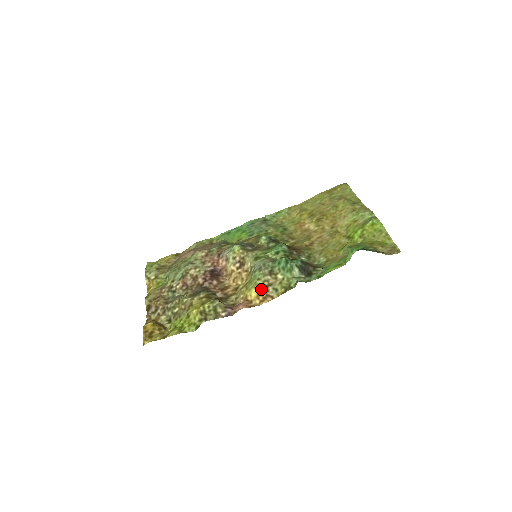
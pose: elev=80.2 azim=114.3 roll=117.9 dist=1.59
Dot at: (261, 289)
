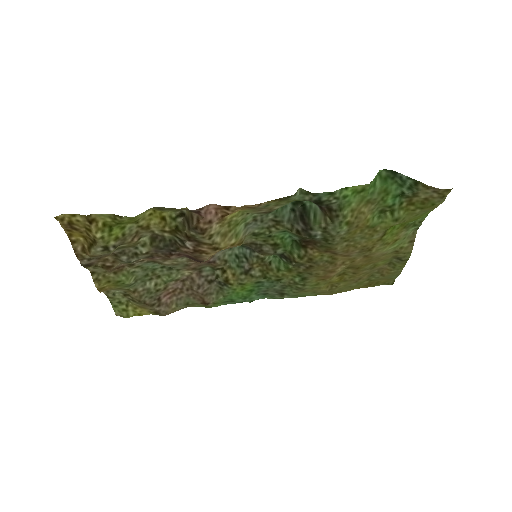
Dot at: (248, 209)
